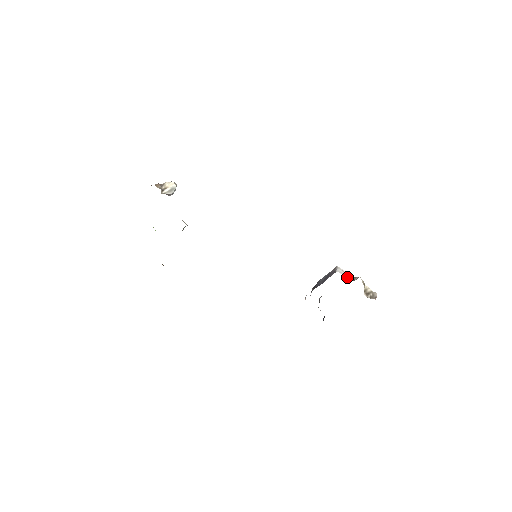
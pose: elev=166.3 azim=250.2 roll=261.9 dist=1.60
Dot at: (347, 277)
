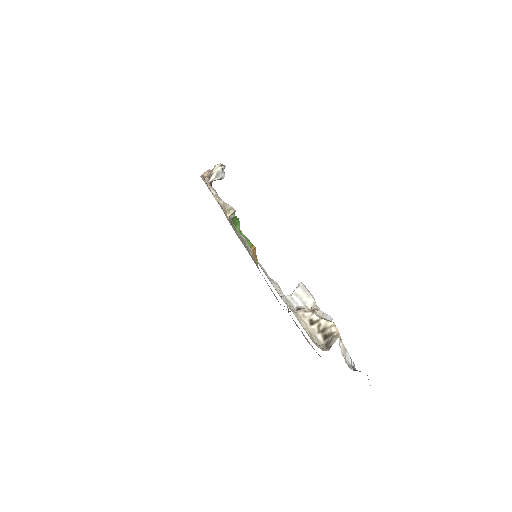
Dot at: (307, 303)
